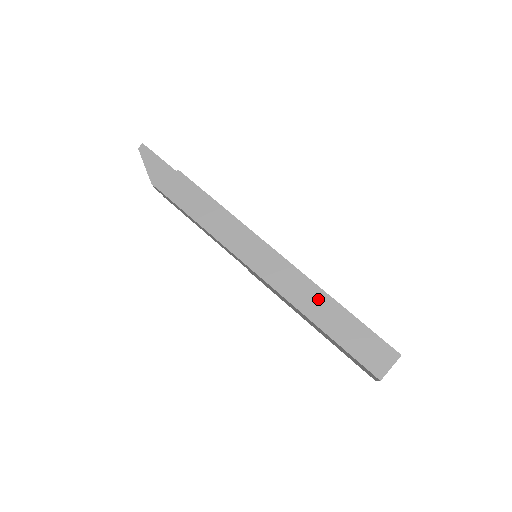
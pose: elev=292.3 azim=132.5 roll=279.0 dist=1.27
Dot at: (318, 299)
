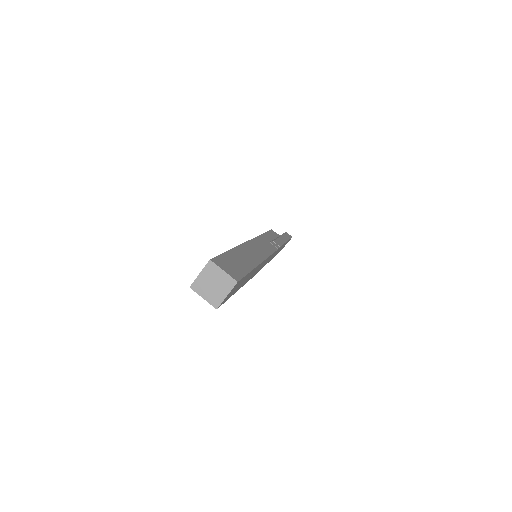
Dot at: occluded
